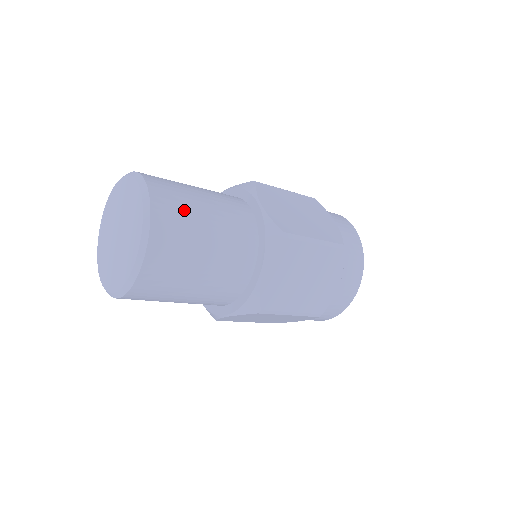
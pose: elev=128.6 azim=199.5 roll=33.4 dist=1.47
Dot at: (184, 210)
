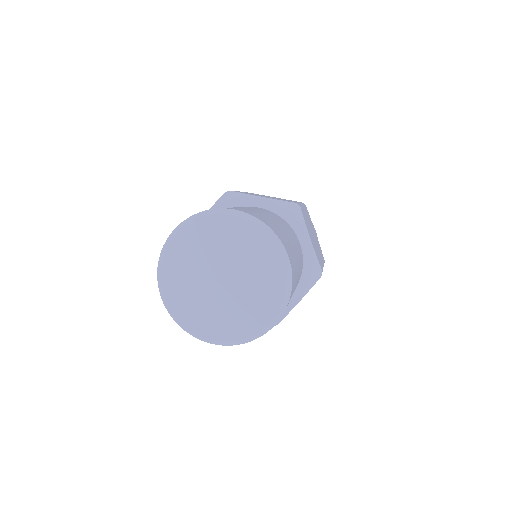
Dot at: (296, 272)
